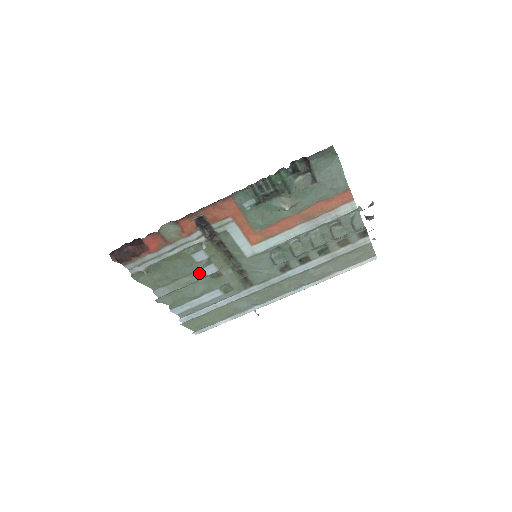
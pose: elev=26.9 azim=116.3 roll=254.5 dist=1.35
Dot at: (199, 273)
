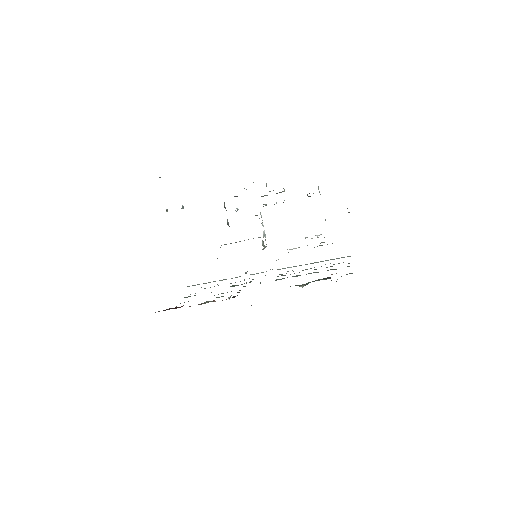
Dot at: occluded
